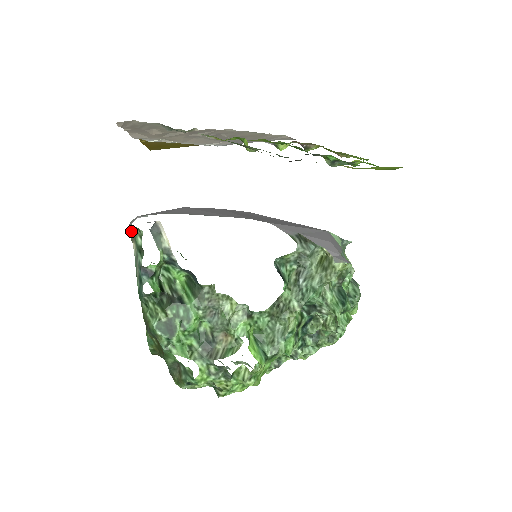
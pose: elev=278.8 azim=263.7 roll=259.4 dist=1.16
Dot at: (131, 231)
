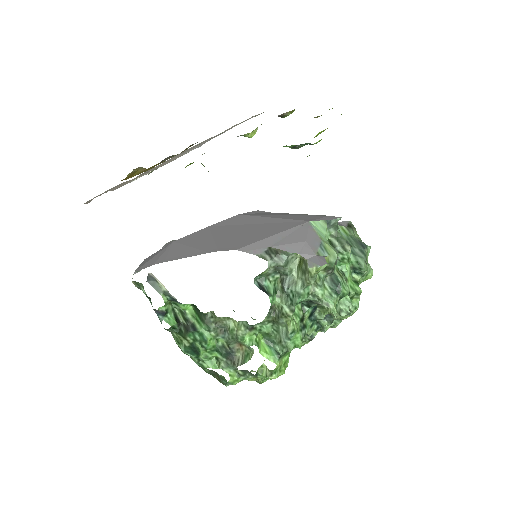
Dot at: (135, 284)
